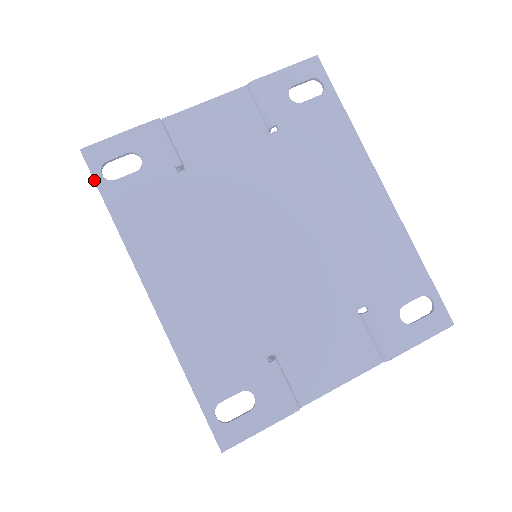
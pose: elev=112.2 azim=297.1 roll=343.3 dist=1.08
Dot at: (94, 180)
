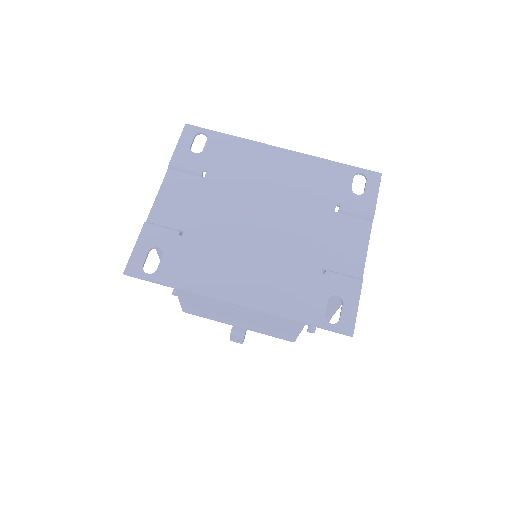
Dot at: (147, 280)
